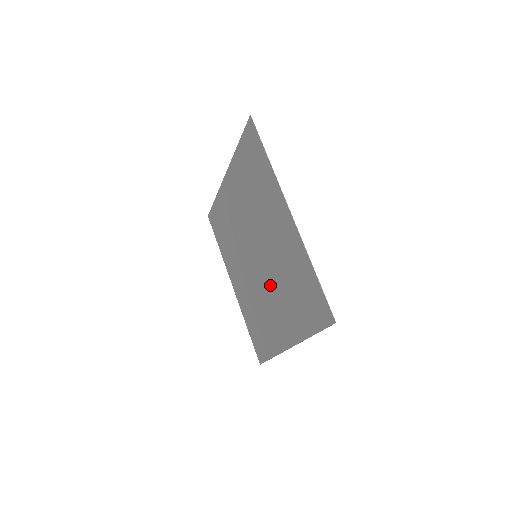
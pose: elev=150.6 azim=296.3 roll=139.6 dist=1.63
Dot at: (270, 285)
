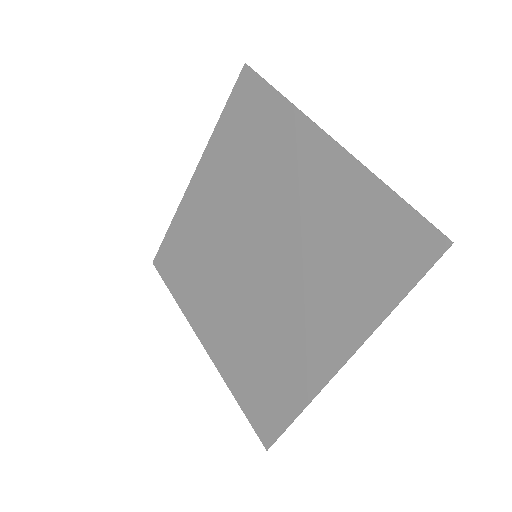
Dot at: (289, 282)
